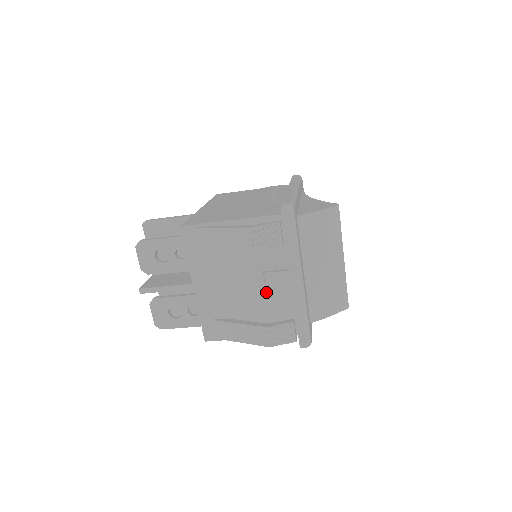
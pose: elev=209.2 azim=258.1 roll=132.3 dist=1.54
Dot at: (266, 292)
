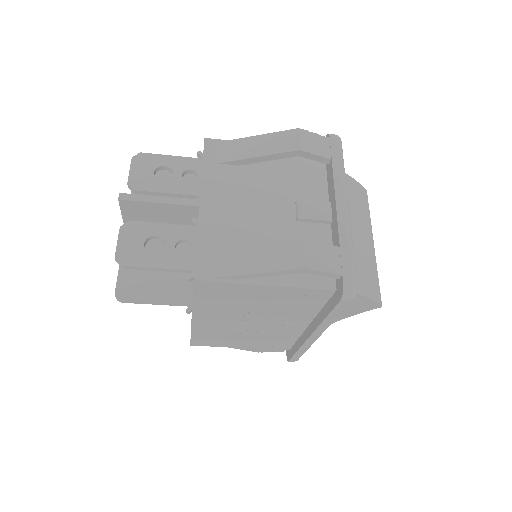
Dot at: (296, 226)
